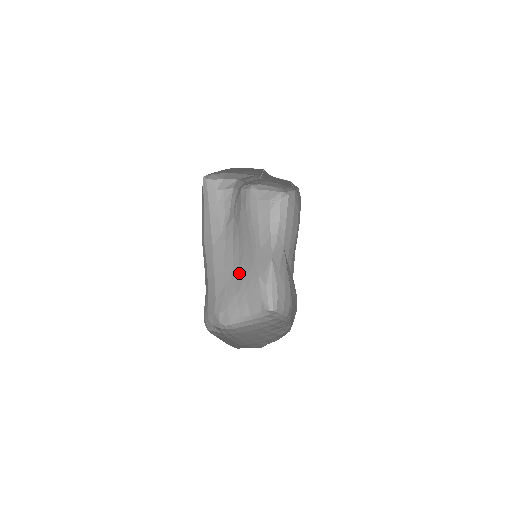
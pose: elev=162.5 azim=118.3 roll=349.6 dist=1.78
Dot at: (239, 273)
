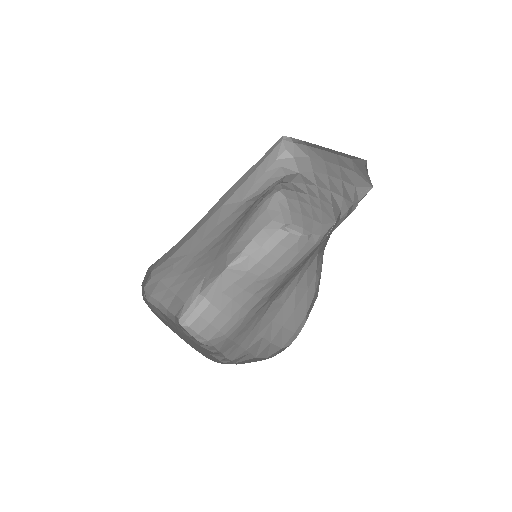
Dot at: (203, 256)
